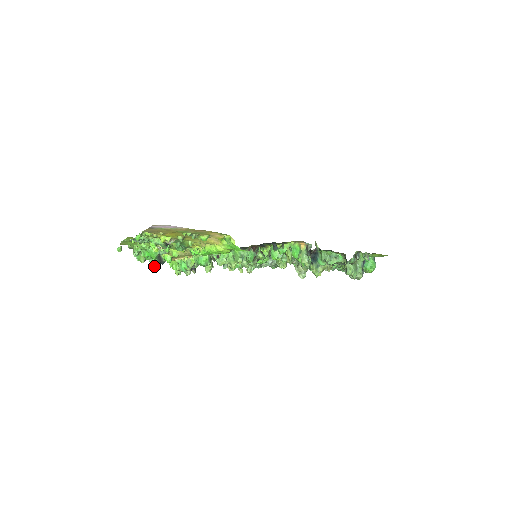
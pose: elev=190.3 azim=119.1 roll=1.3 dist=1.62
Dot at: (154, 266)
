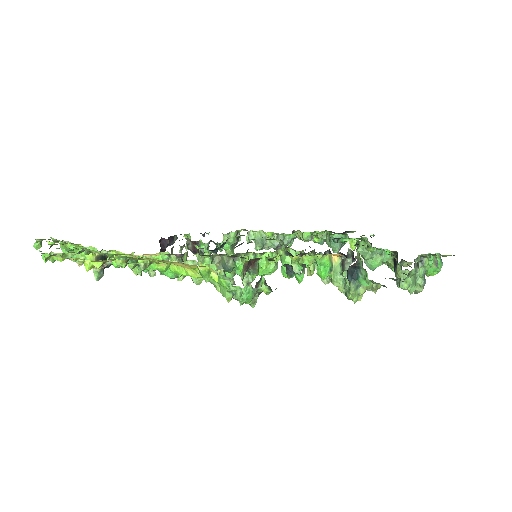
Dot at: (94, 274)
